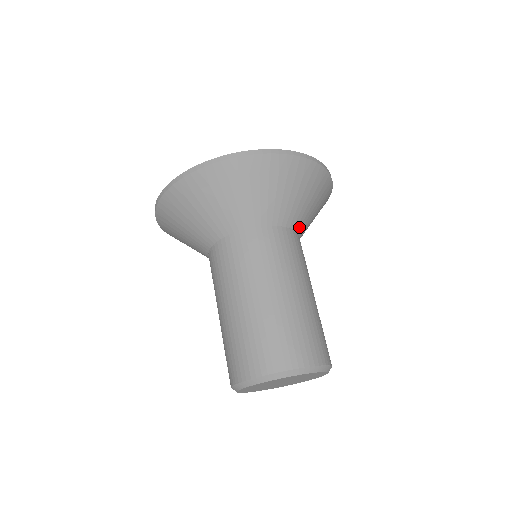
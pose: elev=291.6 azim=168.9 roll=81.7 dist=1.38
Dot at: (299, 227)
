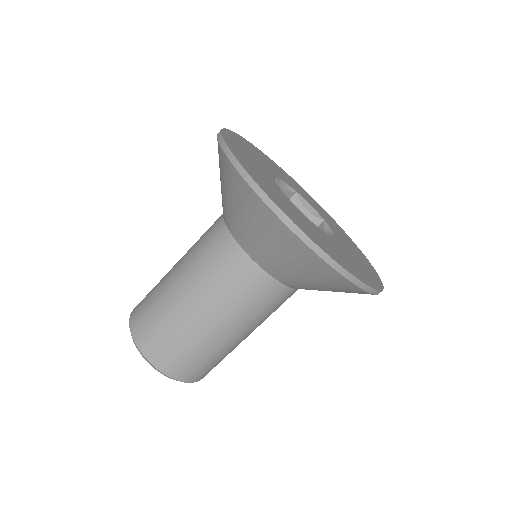
Dot at: occluded
